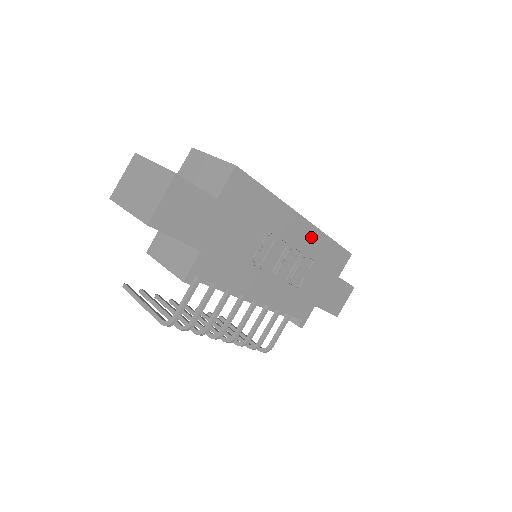
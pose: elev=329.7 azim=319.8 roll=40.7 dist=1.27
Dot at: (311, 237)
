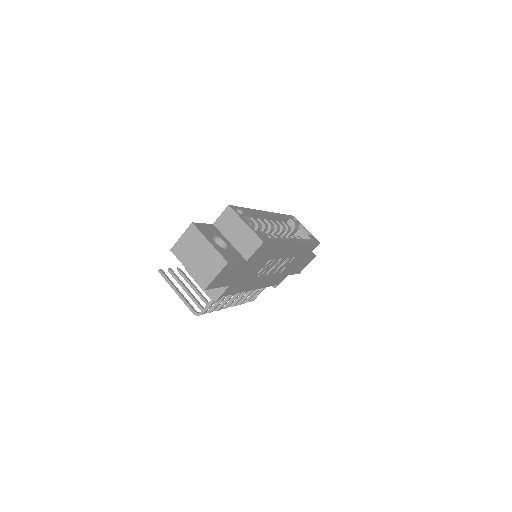
Dot at: (297, 248)
